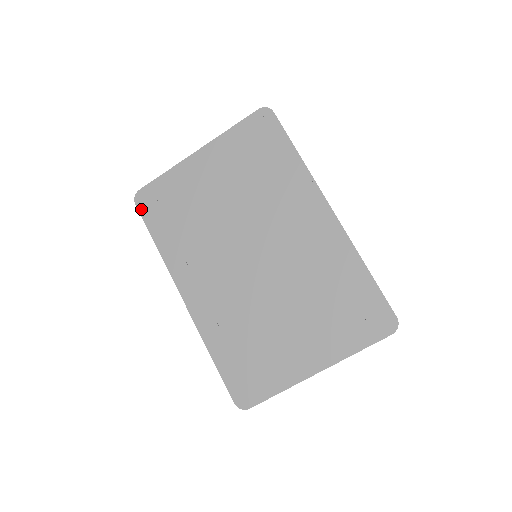
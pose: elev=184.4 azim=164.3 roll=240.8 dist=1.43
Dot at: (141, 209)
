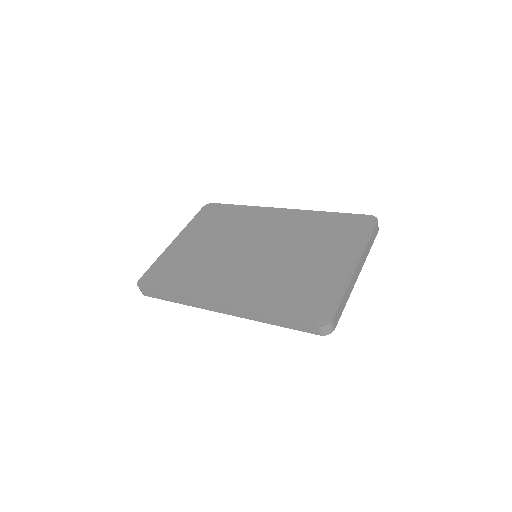
Dot at: (147, 286)
